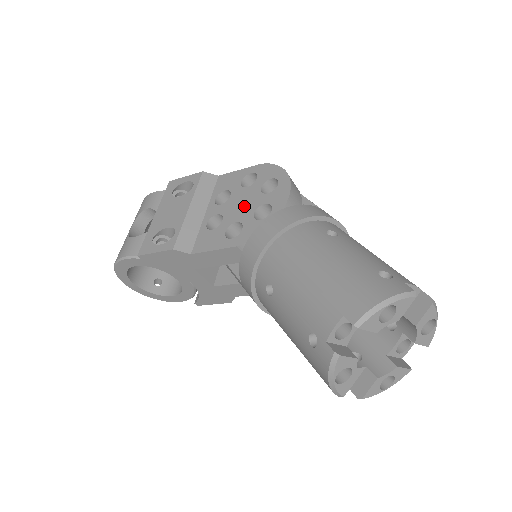
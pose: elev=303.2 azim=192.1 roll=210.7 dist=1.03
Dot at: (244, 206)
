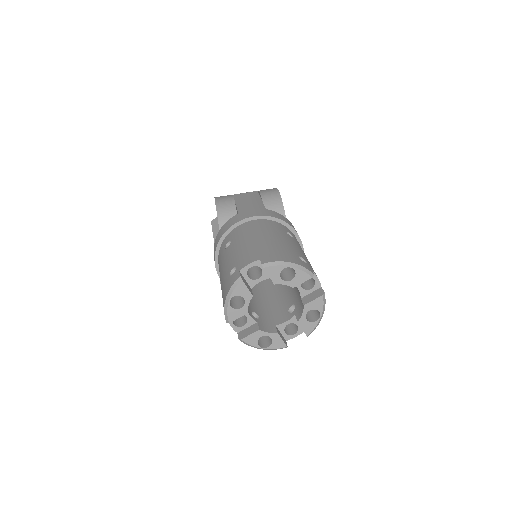
Dot at: occluded
